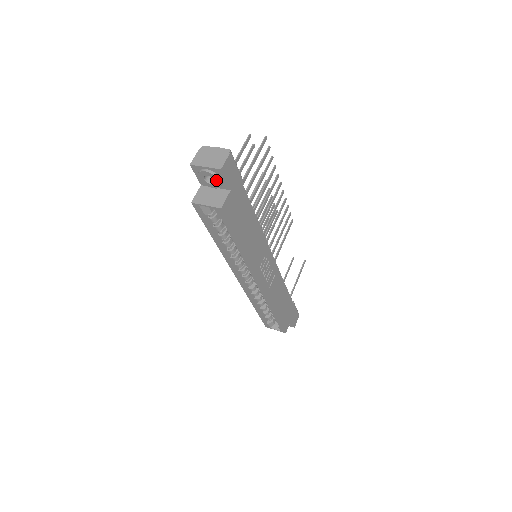
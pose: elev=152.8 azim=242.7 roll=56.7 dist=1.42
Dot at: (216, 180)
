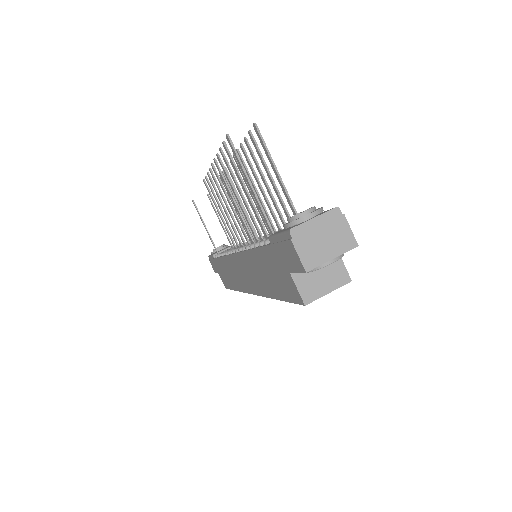
Dot at: occluded
